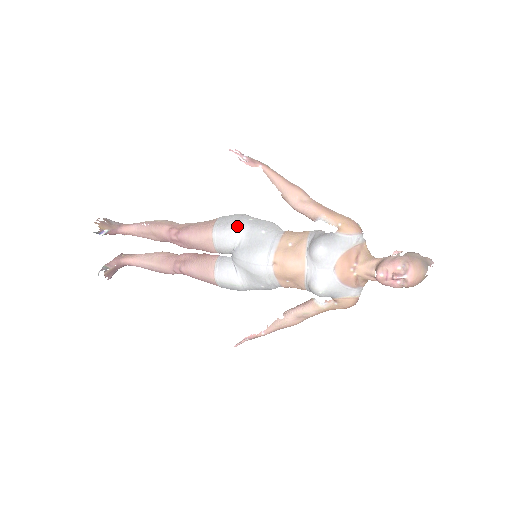
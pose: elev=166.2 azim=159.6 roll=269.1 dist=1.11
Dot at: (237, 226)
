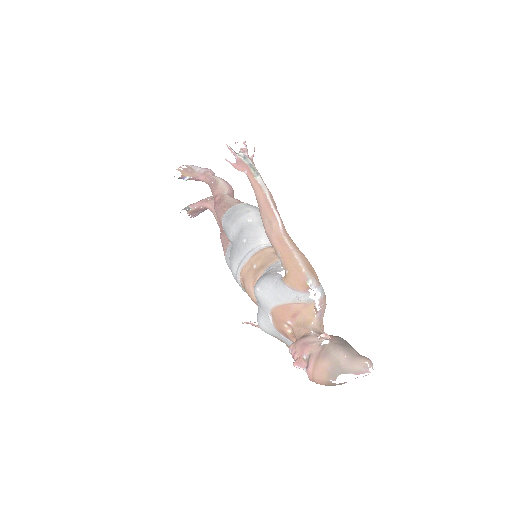
Dot at: (233, 223)
